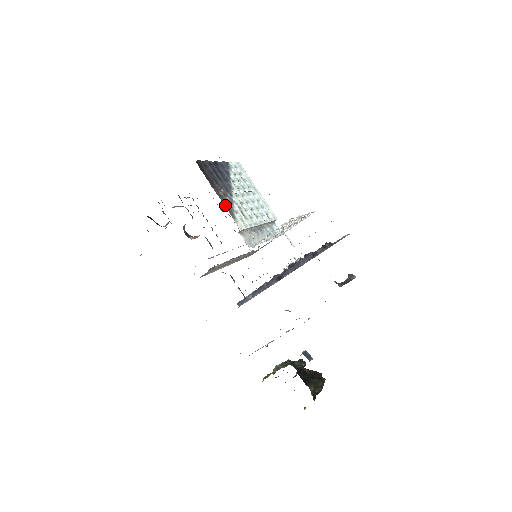
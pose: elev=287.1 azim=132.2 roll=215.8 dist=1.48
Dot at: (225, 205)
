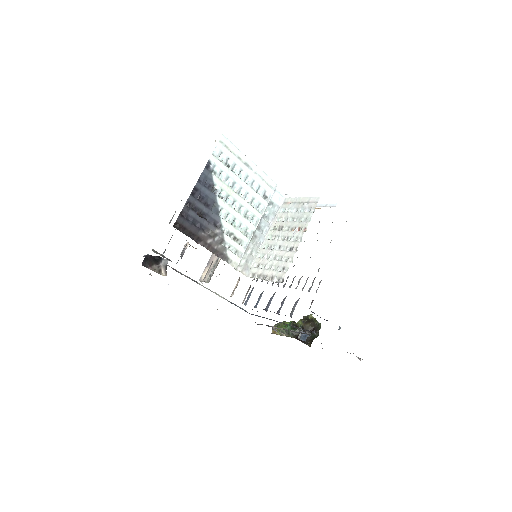
Dot at: (216, 252)
